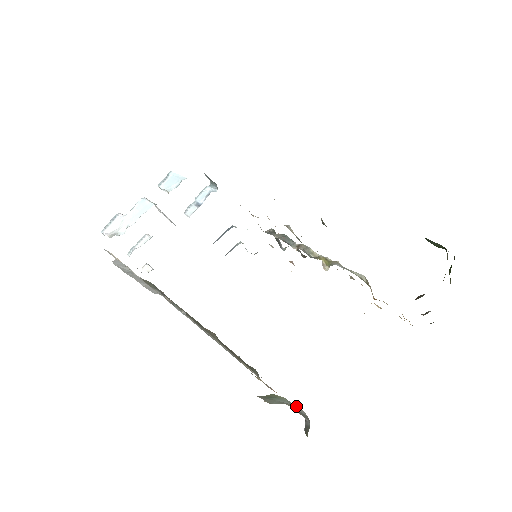
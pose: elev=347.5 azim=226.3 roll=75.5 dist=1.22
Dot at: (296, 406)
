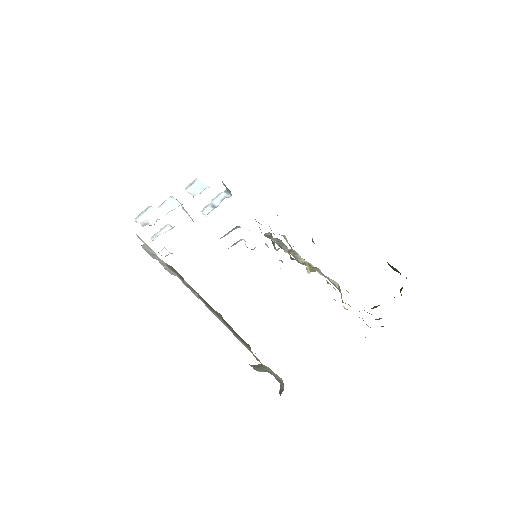
Dot at: occluded
